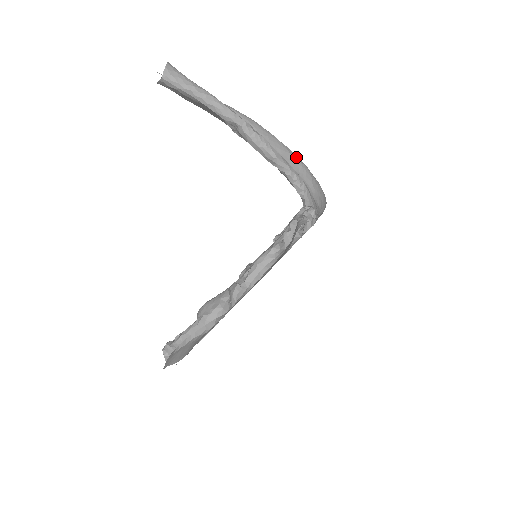
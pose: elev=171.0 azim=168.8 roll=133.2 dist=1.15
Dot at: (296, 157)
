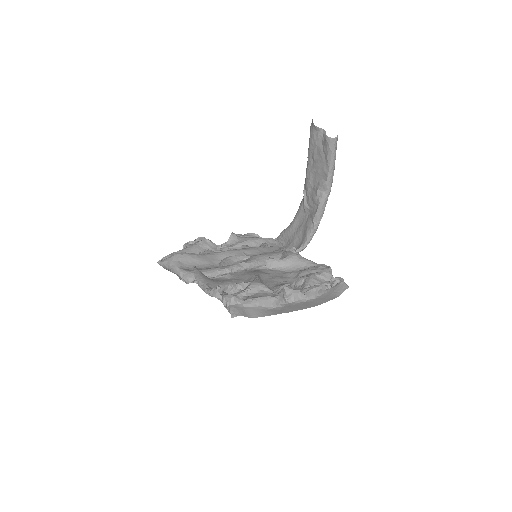
Dot at: occluded
